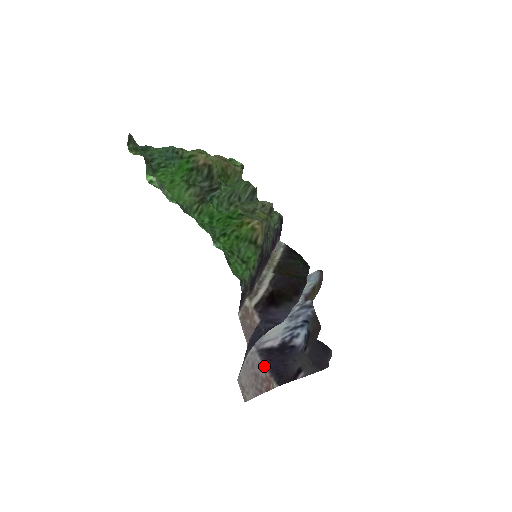
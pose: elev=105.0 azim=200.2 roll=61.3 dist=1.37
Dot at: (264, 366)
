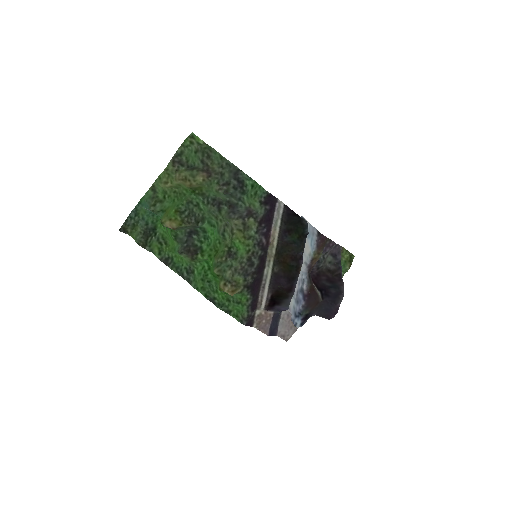
Dot at: occluded
